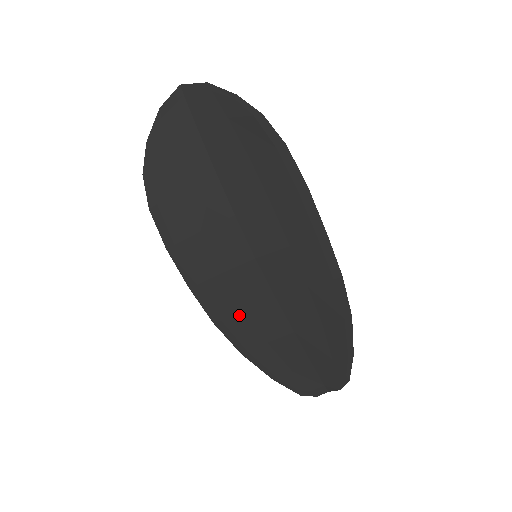
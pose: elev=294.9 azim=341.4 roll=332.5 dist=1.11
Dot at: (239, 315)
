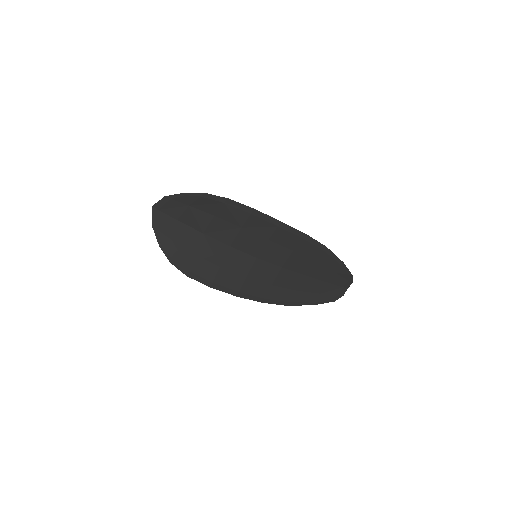
Dot at: (271, 289)
